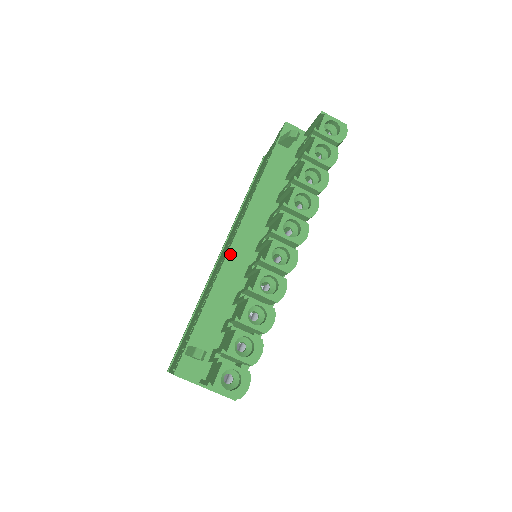
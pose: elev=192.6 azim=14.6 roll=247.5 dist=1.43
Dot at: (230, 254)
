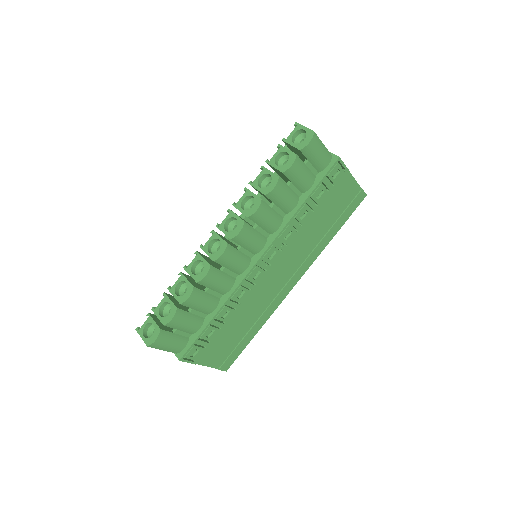
Dot at: occluded
